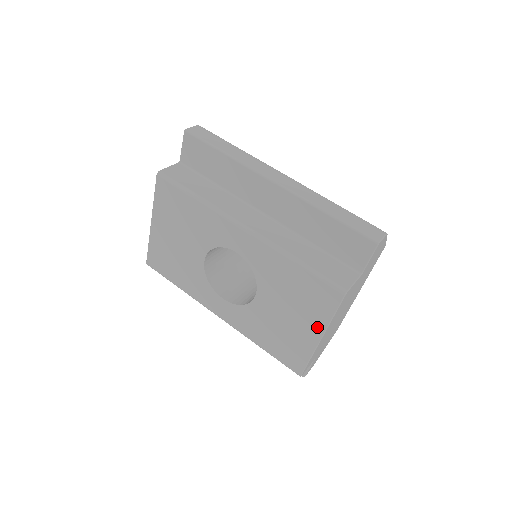
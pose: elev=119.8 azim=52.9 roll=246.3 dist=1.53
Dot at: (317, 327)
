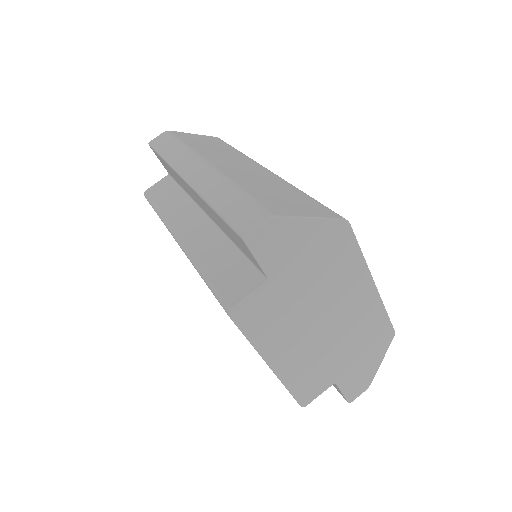
Dot at: occluded
